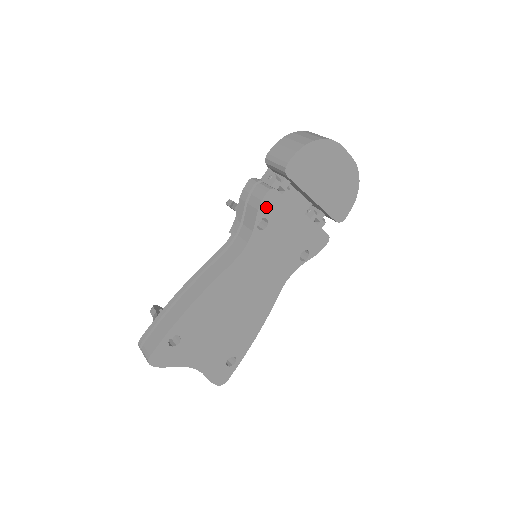
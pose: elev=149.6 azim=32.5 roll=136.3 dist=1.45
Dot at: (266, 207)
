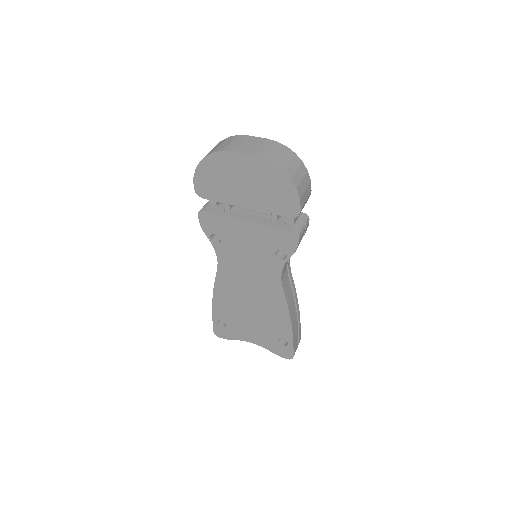
Dot at: (207, 226)
